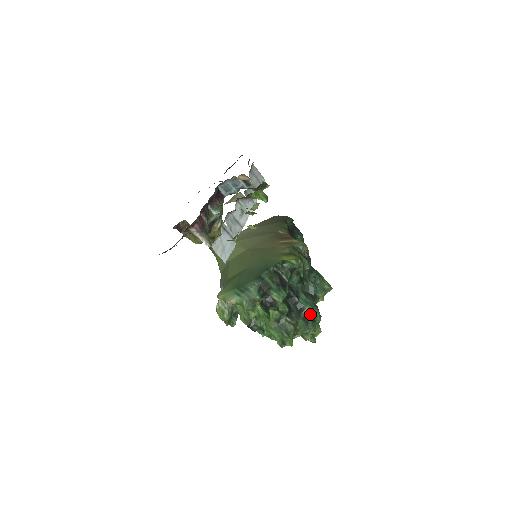
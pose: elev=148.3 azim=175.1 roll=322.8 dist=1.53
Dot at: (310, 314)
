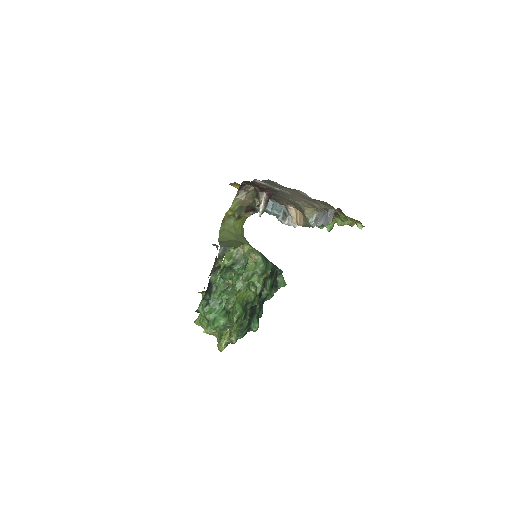
Dot at: (253, 324)
